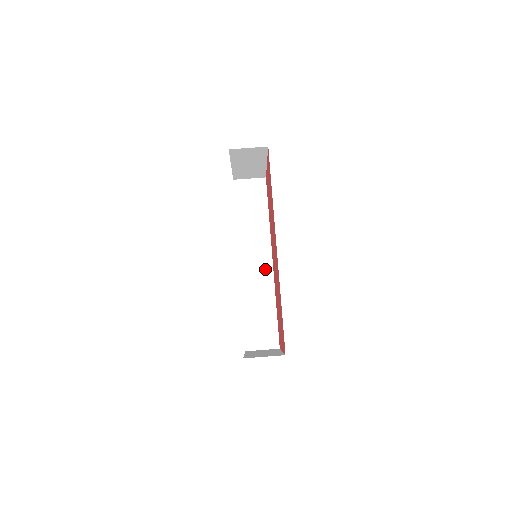
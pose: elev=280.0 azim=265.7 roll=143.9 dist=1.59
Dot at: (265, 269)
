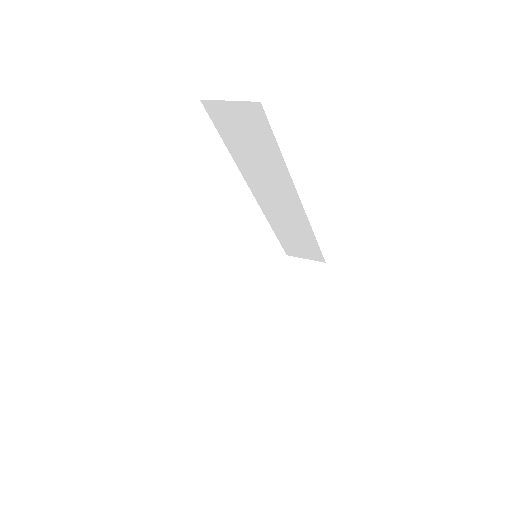
Dot at: occluded
